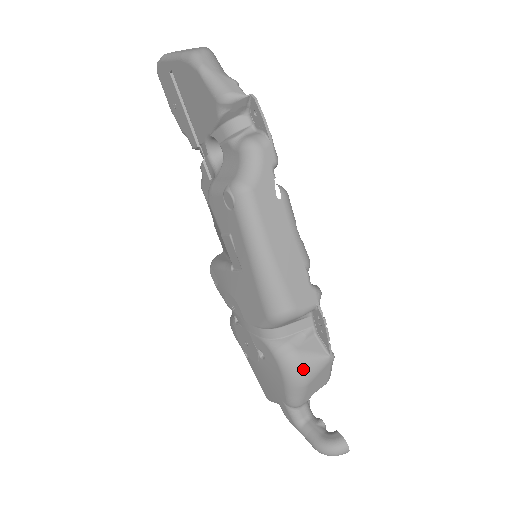
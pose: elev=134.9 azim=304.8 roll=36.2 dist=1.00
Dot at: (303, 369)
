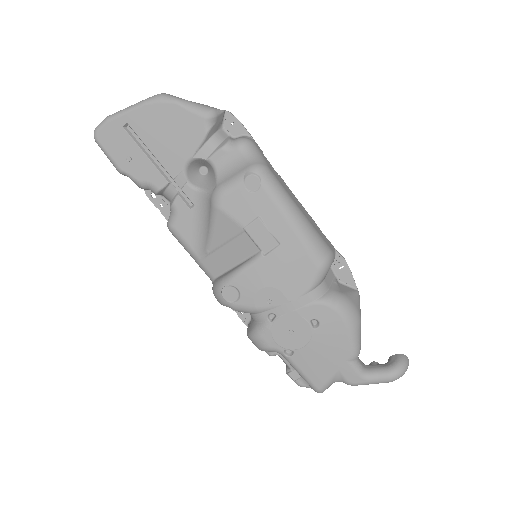
Dot at: (355, 305)
